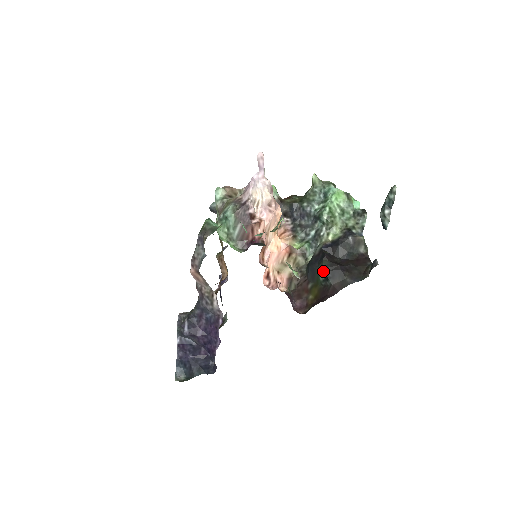
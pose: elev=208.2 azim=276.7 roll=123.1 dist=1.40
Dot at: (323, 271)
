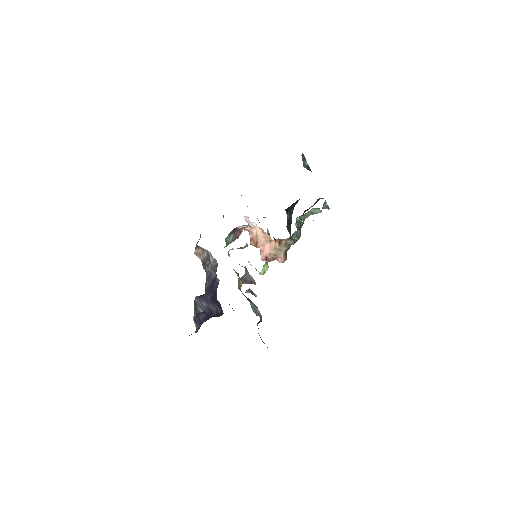
Dot at: (286, 210)
